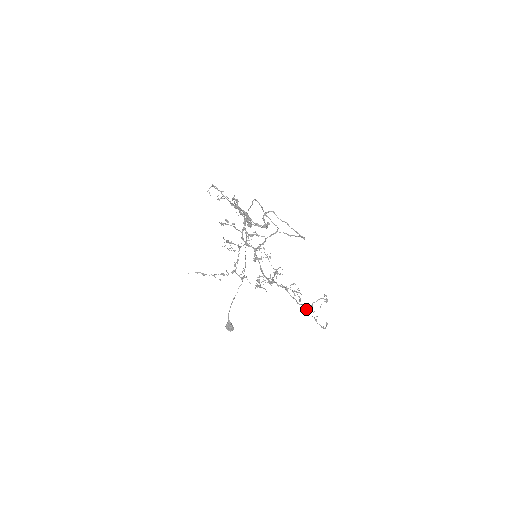
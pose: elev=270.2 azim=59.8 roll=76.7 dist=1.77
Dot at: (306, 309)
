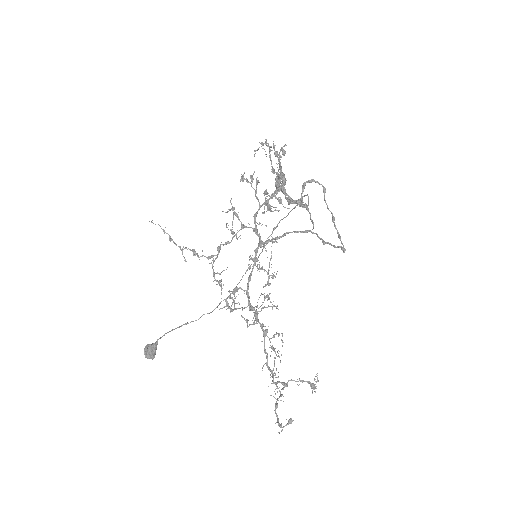
Dot at: (273, 381)
